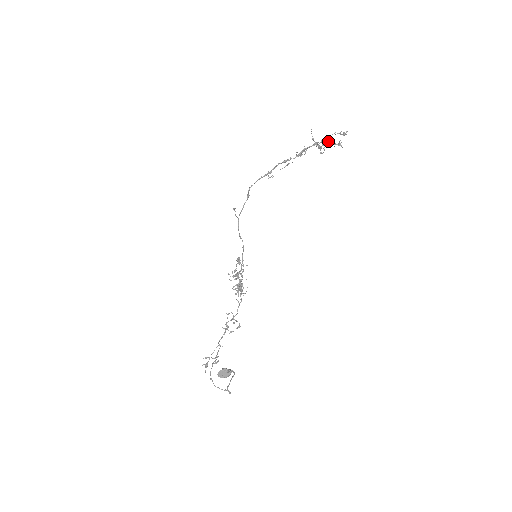
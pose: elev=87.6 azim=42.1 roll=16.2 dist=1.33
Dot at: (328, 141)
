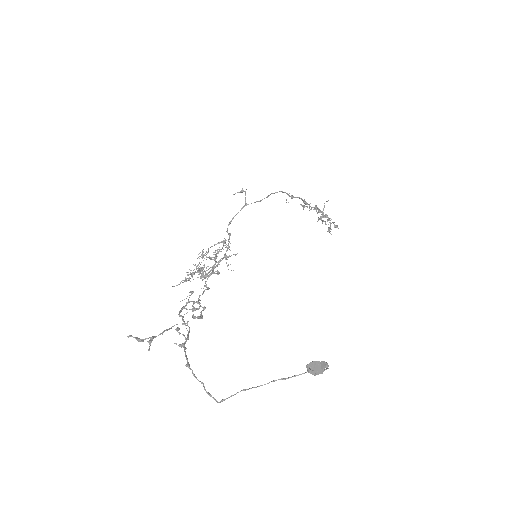
Dot at: (329, 220)
